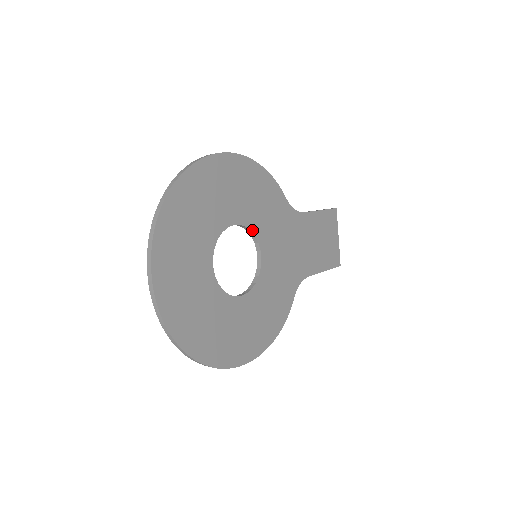
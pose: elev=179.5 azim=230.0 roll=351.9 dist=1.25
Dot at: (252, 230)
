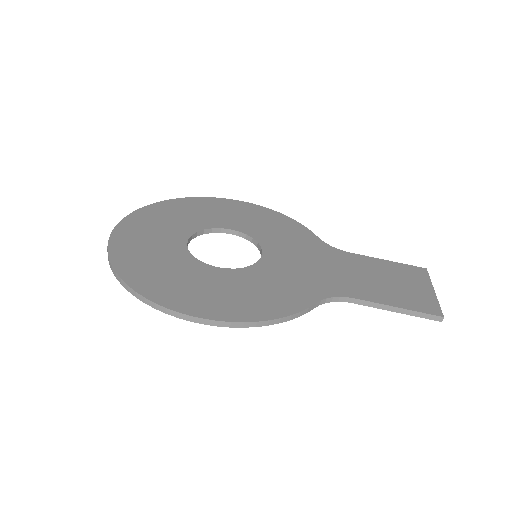
Dot at: (255, 239)
